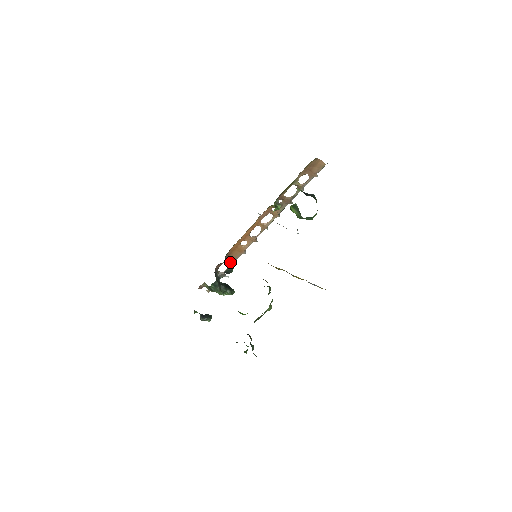
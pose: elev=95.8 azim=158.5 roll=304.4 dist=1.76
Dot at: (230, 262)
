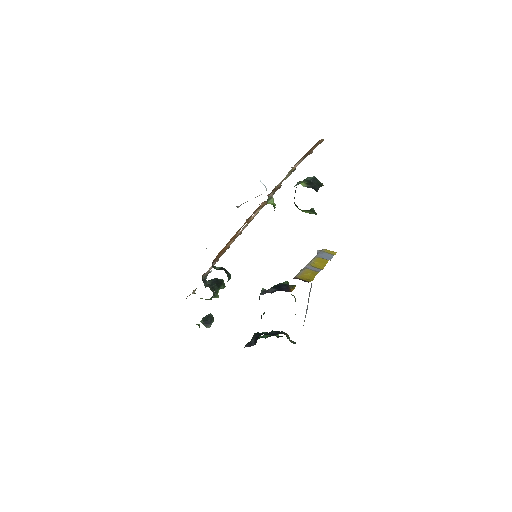
Dot at: (225, 271)
